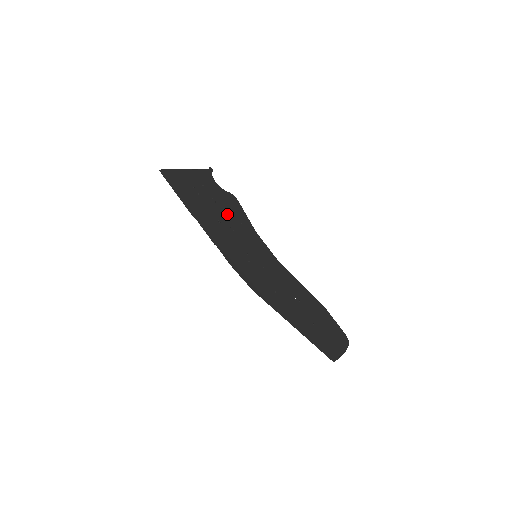
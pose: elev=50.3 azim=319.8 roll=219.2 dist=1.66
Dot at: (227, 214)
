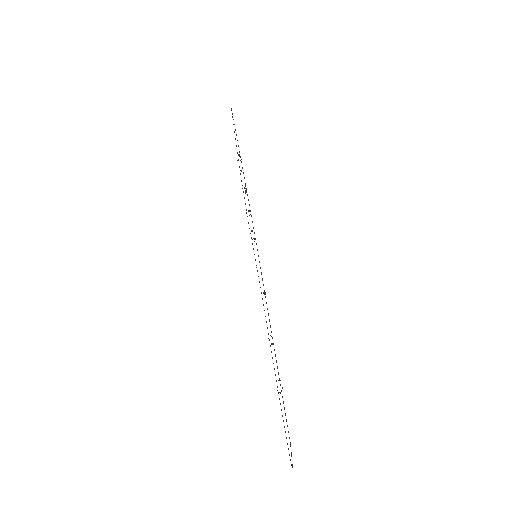
Dot at: occluded
